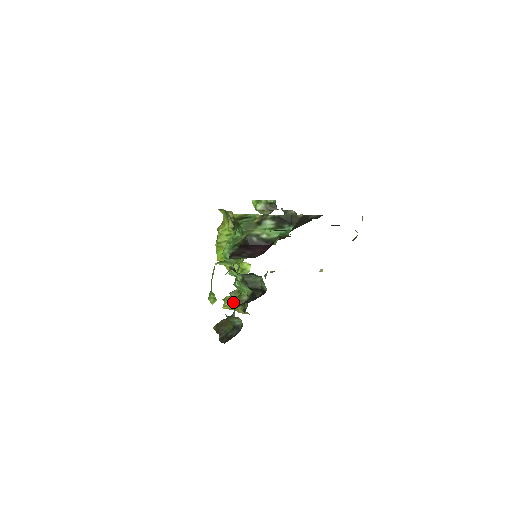
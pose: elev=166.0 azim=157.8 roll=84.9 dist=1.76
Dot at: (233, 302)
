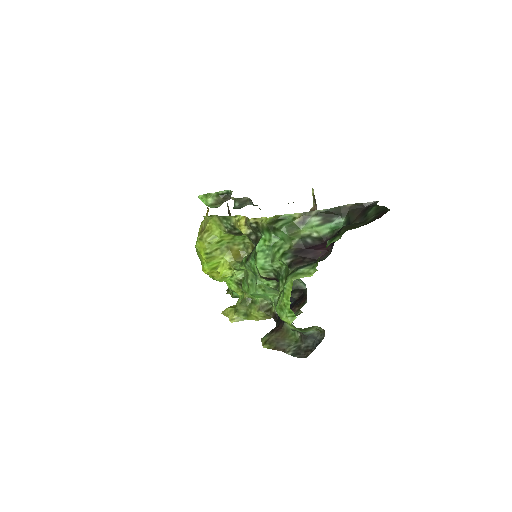
Dot at: (244, 312)
